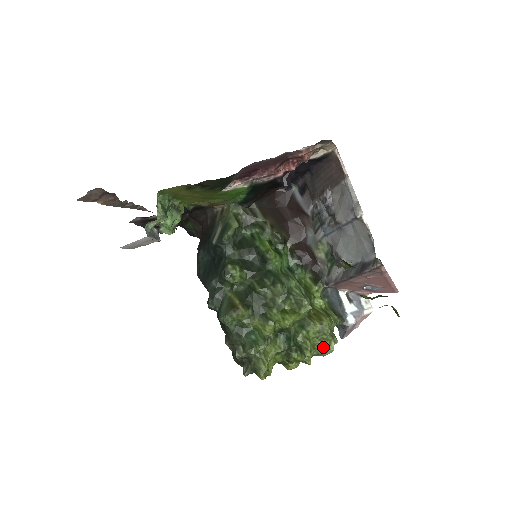
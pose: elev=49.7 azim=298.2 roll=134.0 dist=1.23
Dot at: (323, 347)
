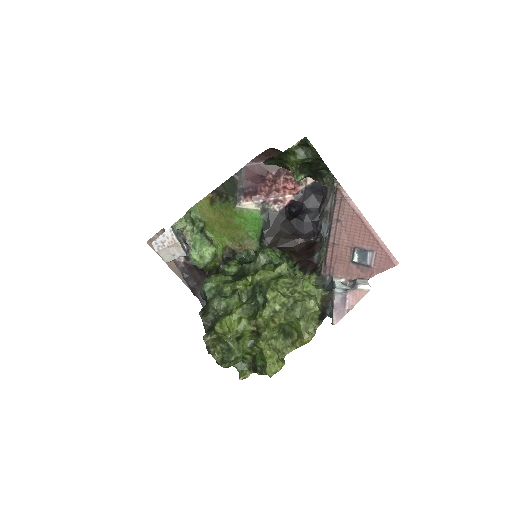
Dot at: (294, 301)
